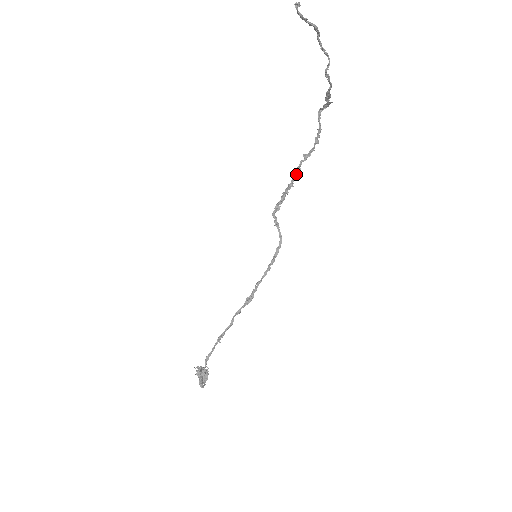
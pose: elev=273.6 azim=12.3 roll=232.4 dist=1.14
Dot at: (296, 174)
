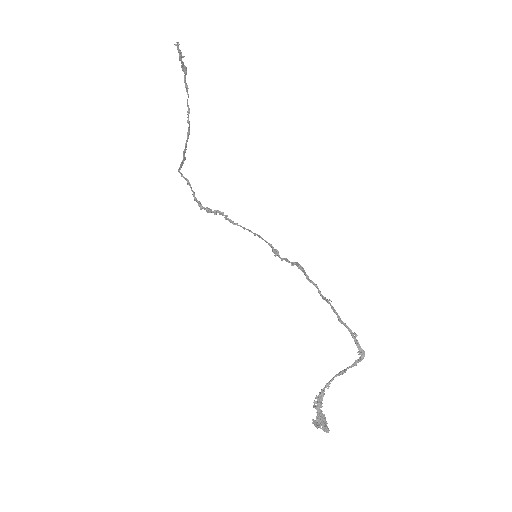
Dot at: (207, 209)
